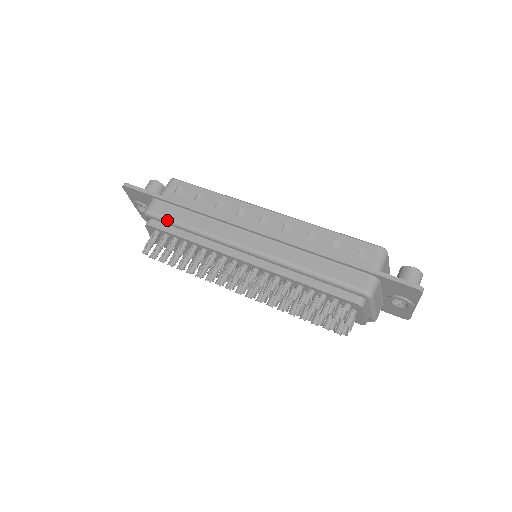
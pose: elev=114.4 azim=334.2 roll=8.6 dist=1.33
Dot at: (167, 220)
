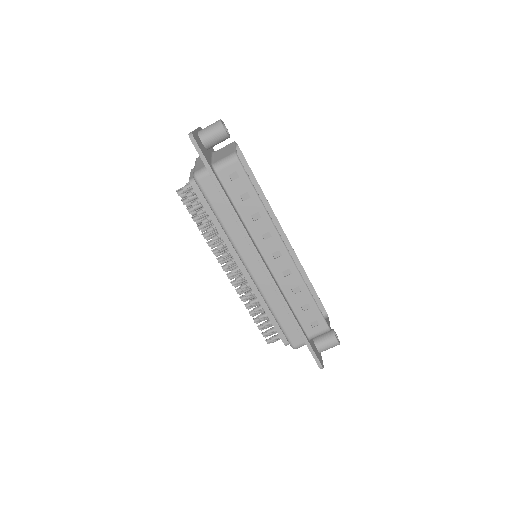
Dot at: (207, 201)
